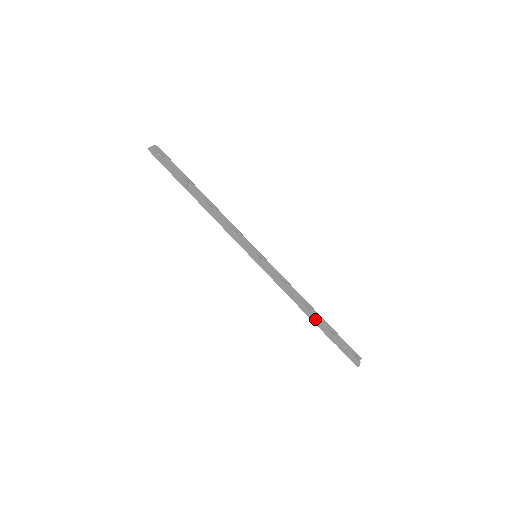
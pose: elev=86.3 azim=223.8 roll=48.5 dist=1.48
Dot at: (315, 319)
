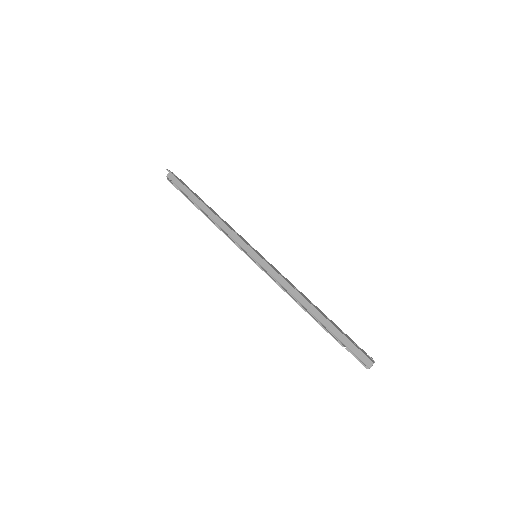
Dot at: (319, 311)
